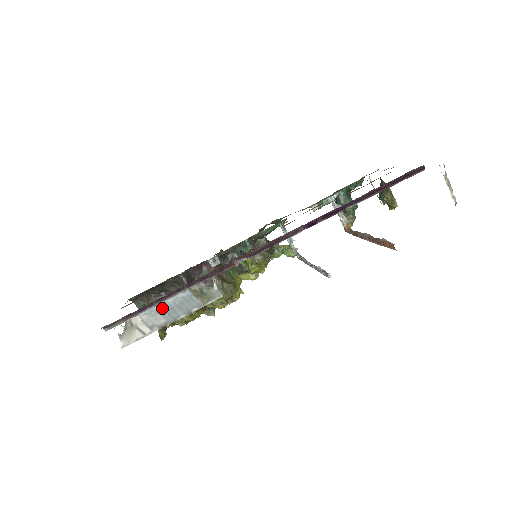
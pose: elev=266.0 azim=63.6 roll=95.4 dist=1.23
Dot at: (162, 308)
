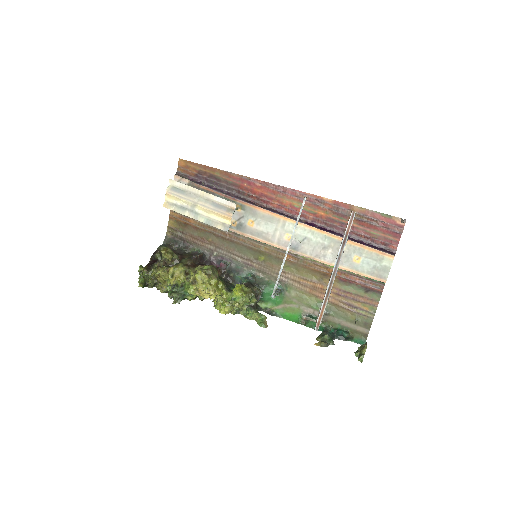
Dot at: occluded
